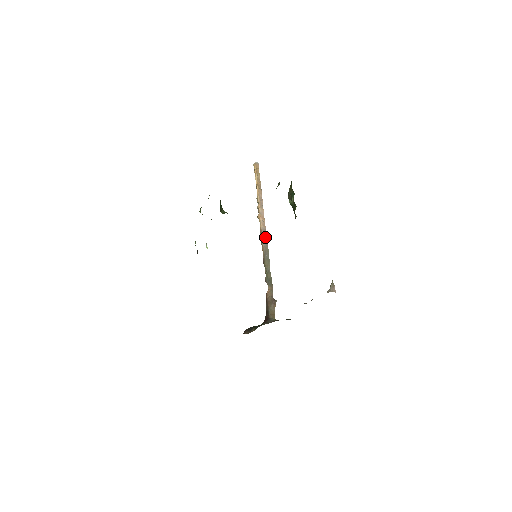
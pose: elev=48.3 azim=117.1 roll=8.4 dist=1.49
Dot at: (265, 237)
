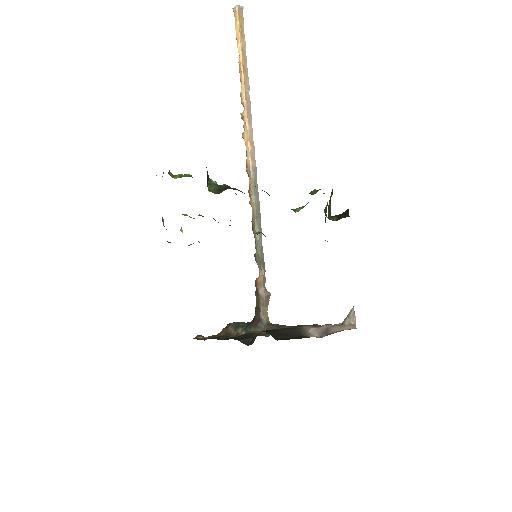
Dot at: (255, 183)
